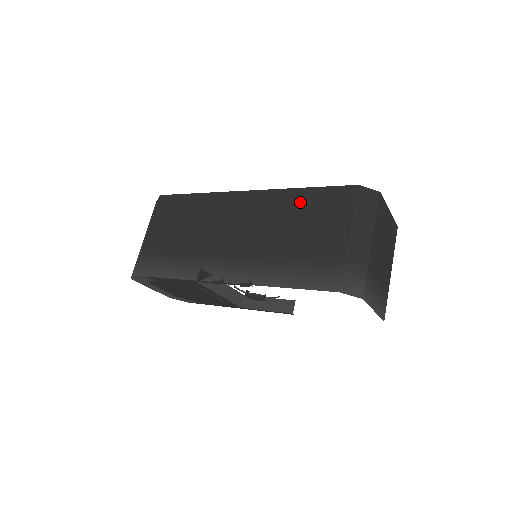
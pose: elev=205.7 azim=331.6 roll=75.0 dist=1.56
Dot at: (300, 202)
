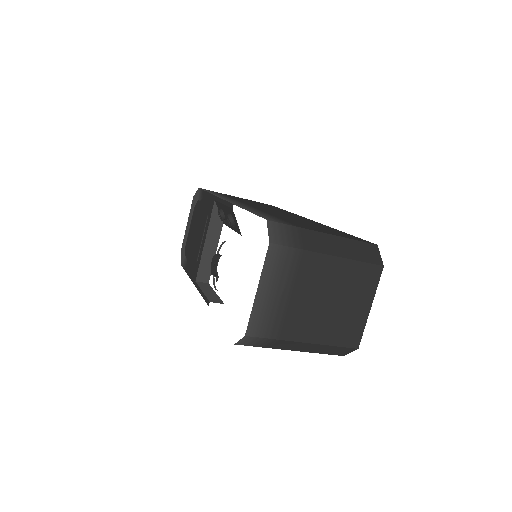
Dot at: (330, 229)
